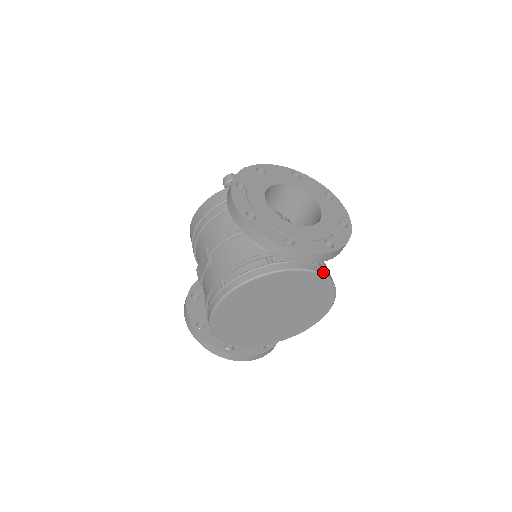
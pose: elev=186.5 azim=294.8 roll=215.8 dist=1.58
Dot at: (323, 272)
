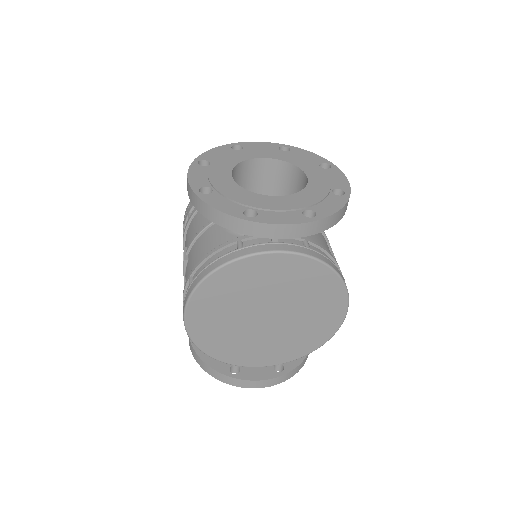
Dot at: (315, 255)
